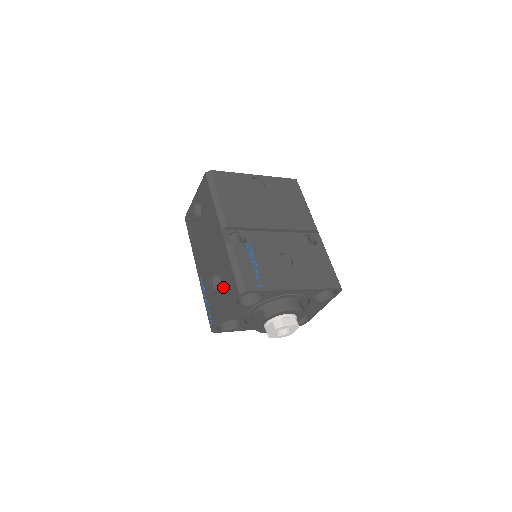
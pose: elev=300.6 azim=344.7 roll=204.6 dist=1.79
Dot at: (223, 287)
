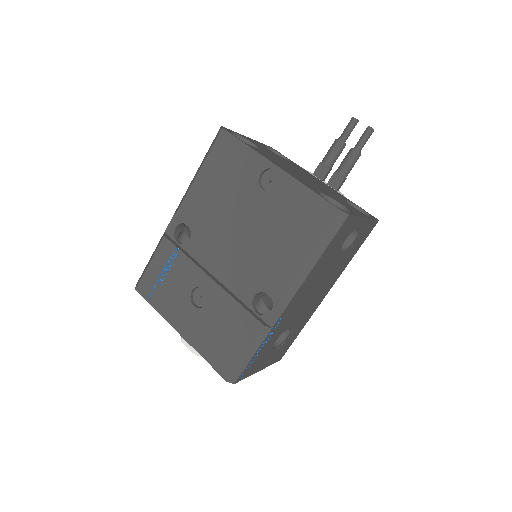
Dot at: occluded
